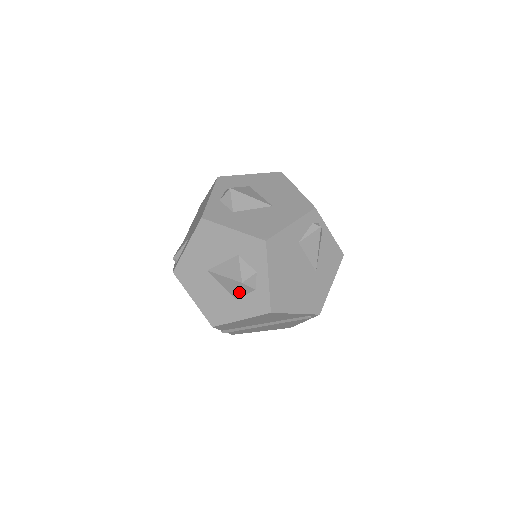
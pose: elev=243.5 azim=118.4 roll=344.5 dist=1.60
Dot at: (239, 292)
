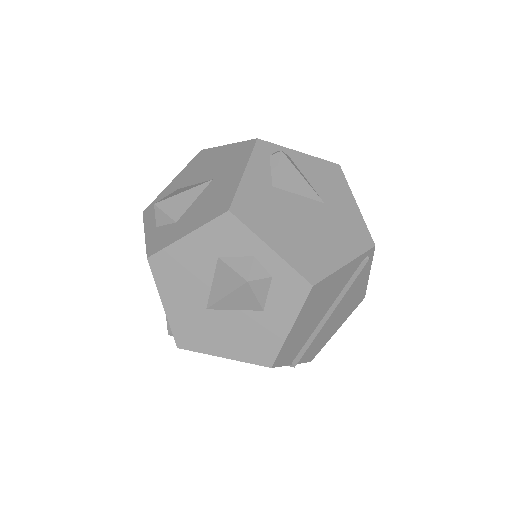
Dot at: (257, 297)
